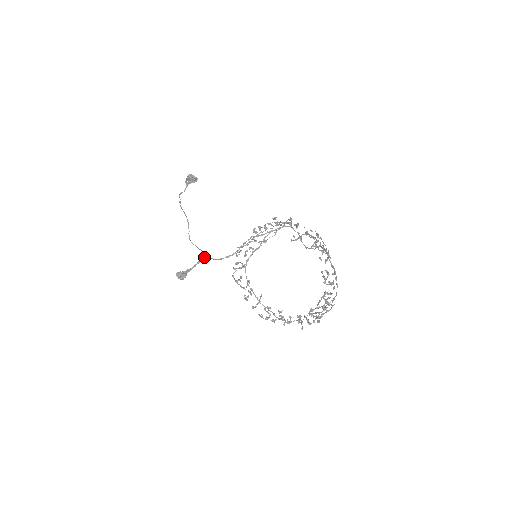
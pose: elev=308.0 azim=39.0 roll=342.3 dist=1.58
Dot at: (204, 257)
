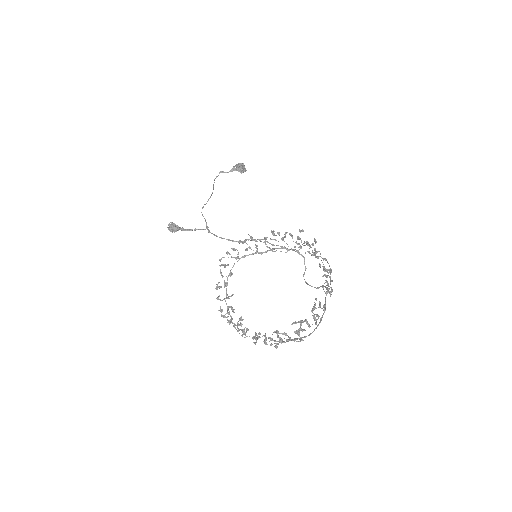
Dot at: occluded
